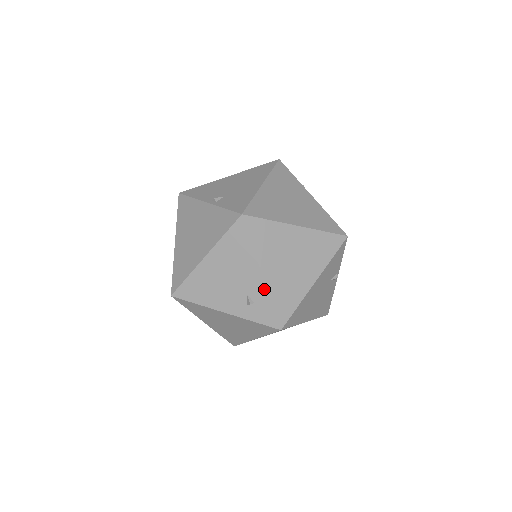
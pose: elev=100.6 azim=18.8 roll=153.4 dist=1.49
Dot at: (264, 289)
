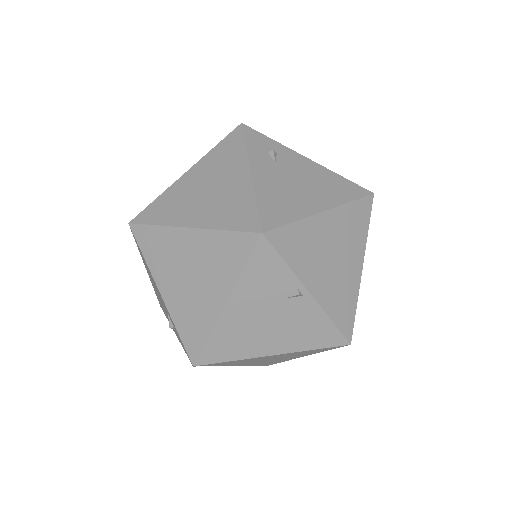
Dot at: (168, 312)
